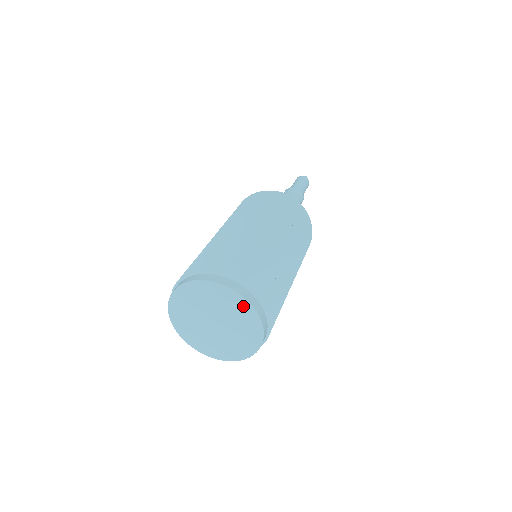
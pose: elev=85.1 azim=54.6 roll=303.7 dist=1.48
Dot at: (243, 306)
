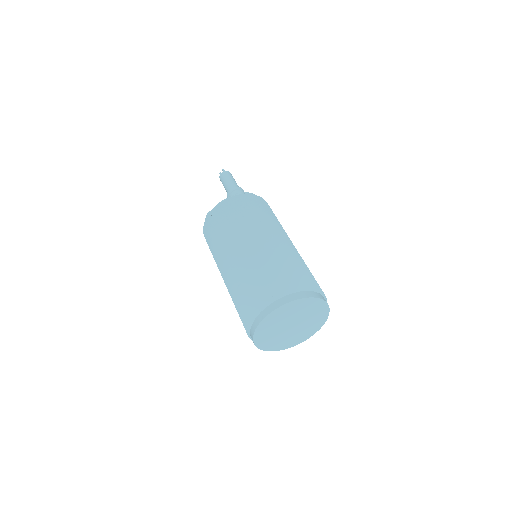
Dot at: (320, 323)
